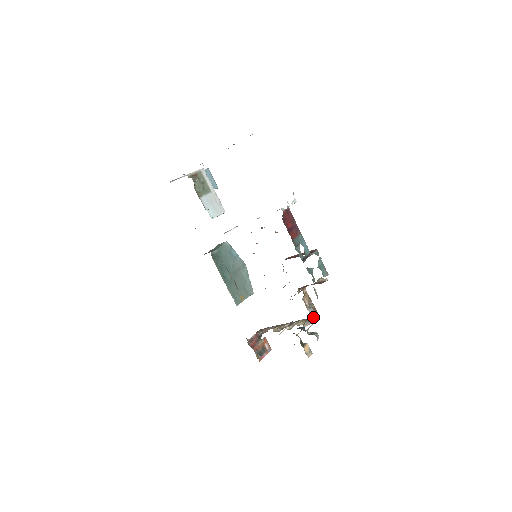
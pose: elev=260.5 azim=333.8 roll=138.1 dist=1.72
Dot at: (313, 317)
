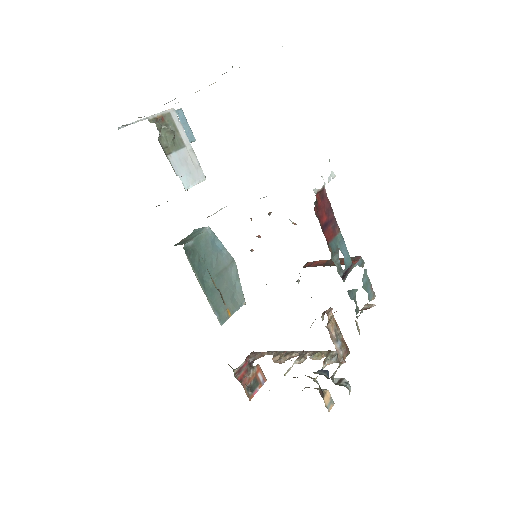
Dot at: (341, 354)
